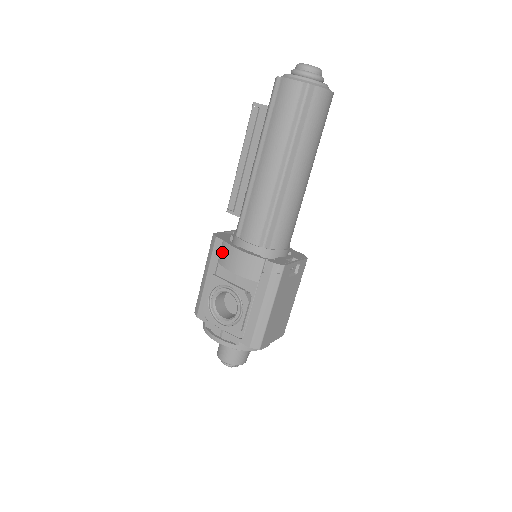
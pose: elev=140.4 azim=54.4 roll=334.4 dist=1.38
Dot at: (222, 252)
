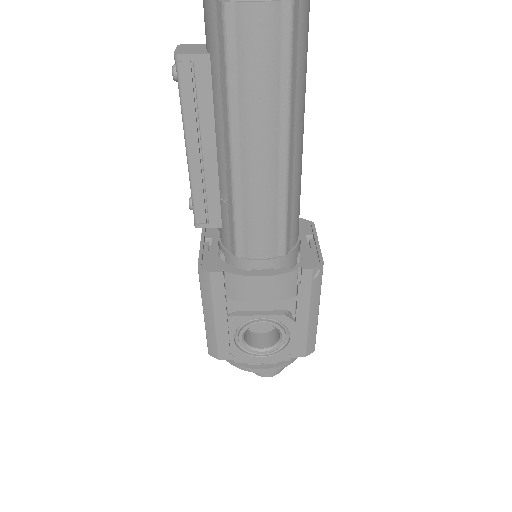
Dot at: (229, 286)
